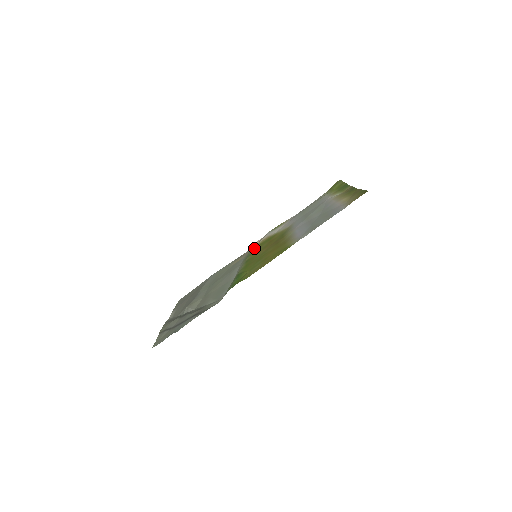
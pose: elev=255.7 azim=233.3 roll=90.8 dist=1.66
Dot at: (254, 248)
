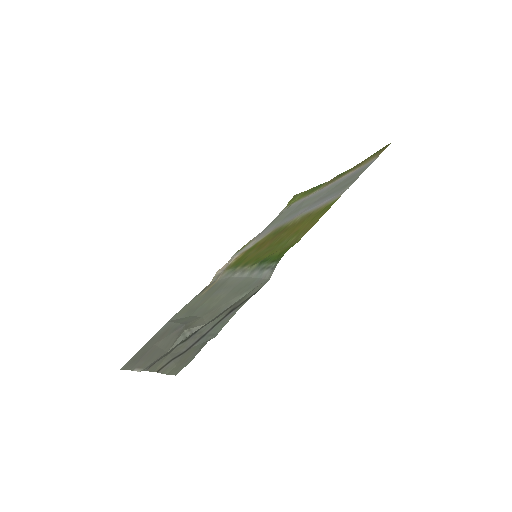
Dot at: (232, 265)
